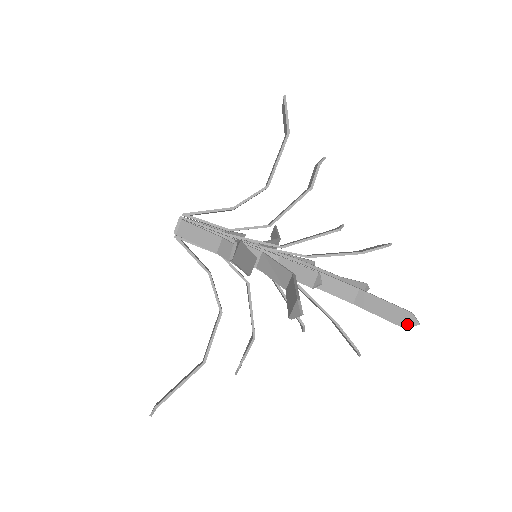
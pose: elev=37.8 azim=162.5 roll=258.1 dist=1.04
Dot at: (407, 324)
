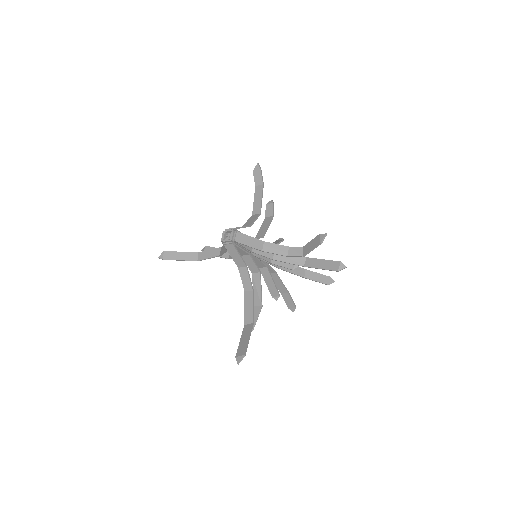
Dot at: (330, 283)
